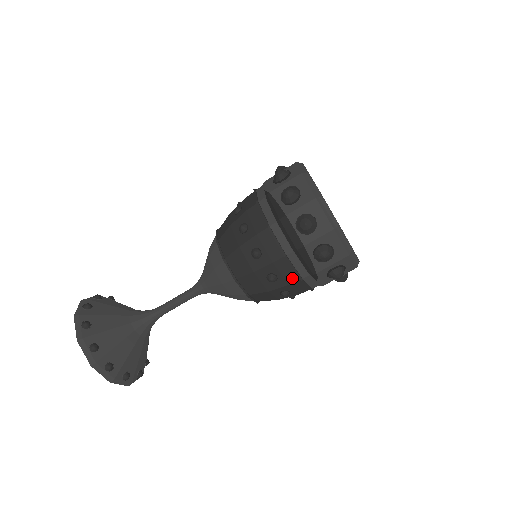
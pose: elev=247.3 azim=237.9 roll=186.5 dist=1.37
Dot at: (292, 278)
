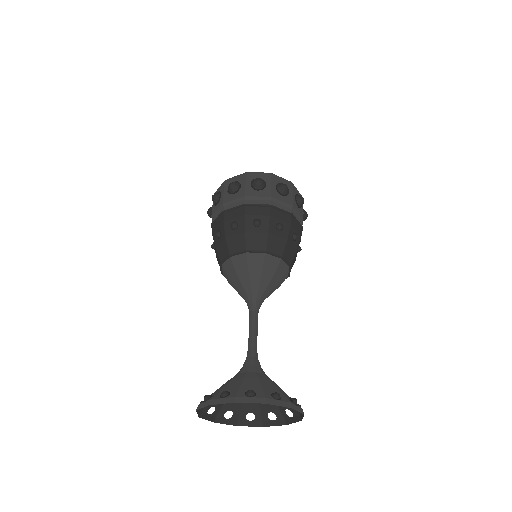
Dot at: (241, 212)
